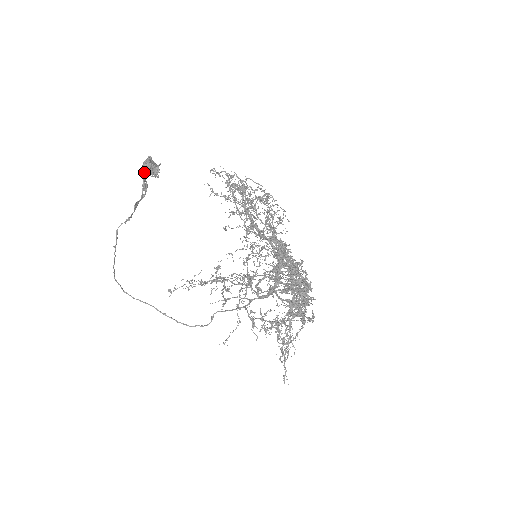
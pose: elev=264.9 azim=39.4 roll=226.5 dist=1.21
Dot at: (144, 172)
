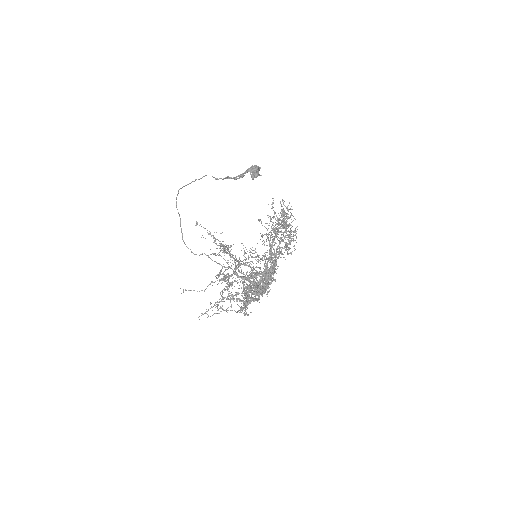
Dot at: (249, 169)
